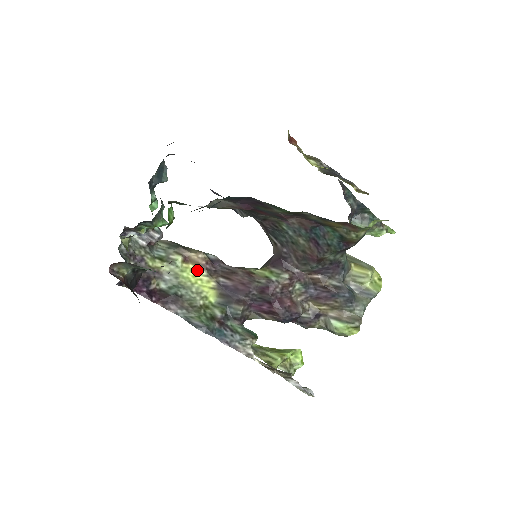
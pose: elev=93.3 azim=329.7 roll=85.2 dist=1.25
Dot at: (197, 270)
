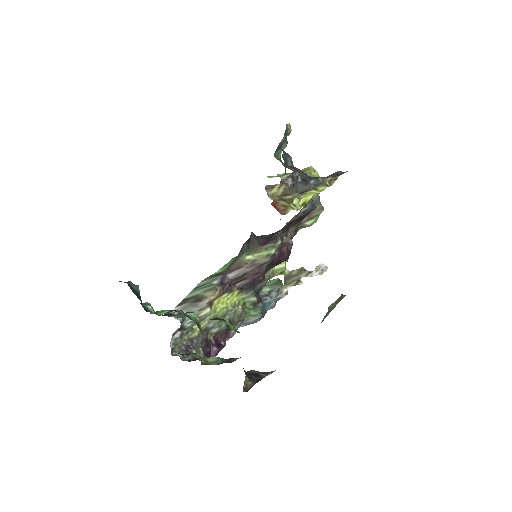
Dot at: (220, 299)
